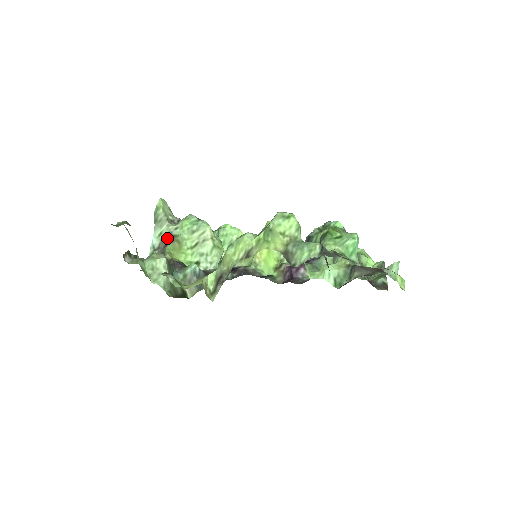
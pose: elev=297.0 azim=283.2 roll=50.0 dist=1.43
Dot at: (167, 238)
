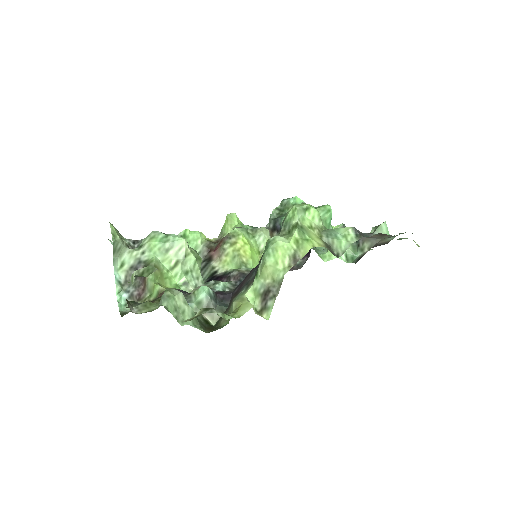
Dot at: (136, 267)
